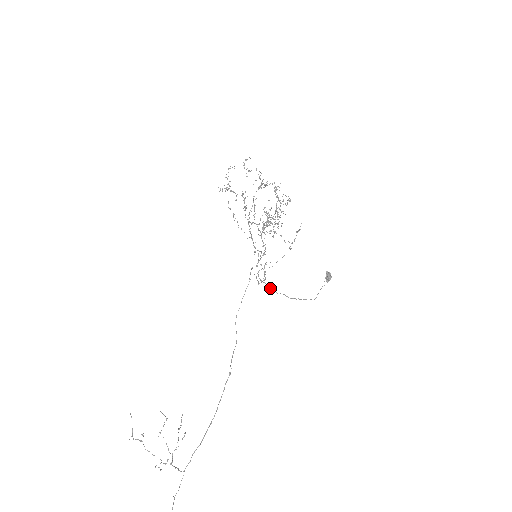
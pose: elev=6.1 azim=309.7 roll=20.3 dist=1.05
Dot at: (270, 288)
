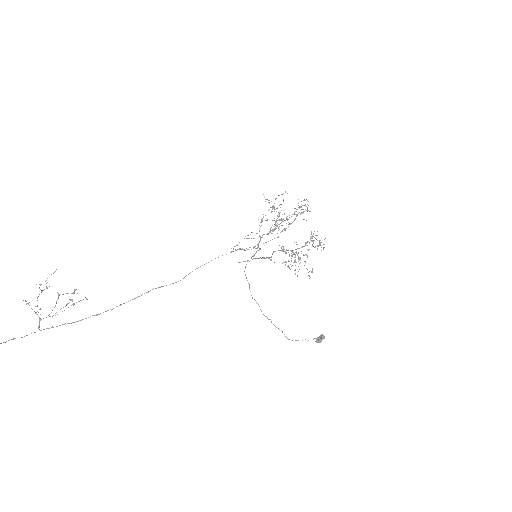
Dot at: occluded
